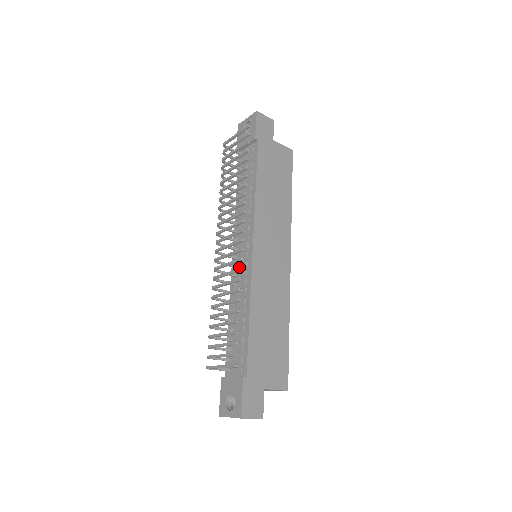
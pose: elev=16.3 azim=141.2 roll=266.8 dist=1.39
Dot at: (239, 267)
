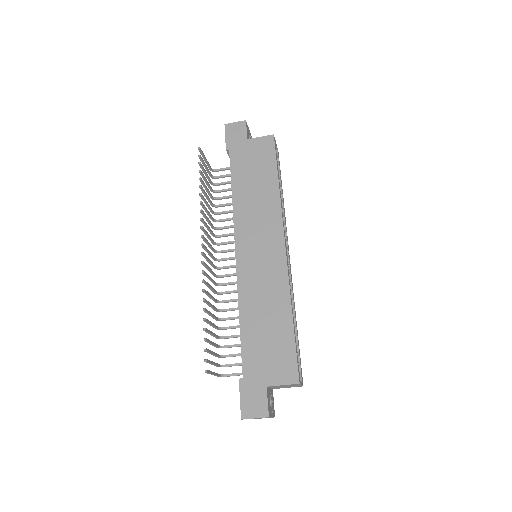
Dot at: occluded
